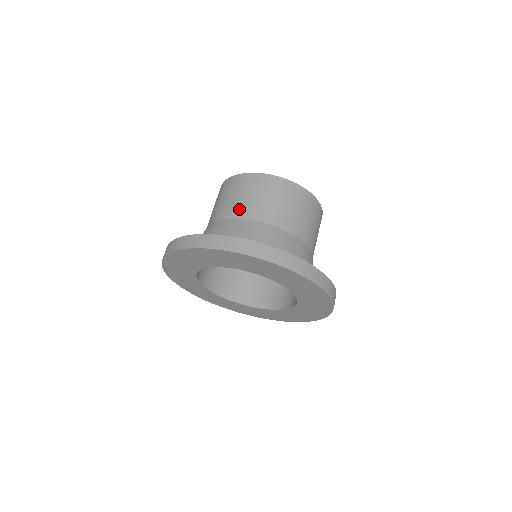
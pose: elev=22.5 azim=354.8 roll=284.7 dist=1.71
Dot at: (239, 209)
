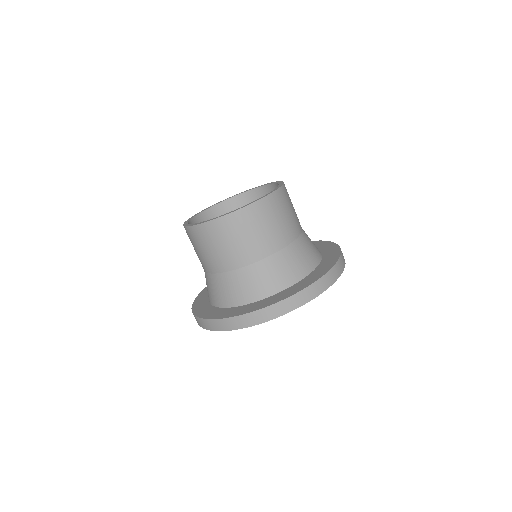
Dot at: (212, 264)
